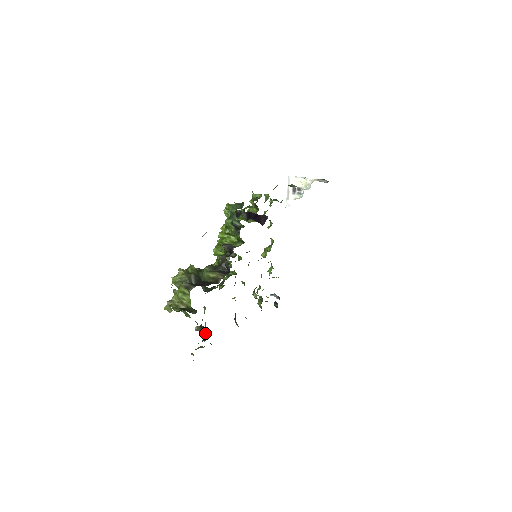
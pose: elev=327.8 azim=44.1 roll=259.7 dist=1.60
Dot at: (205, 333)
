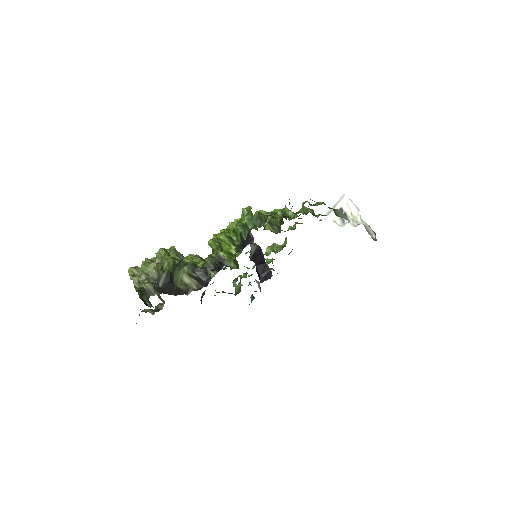
Dot at: occluded
